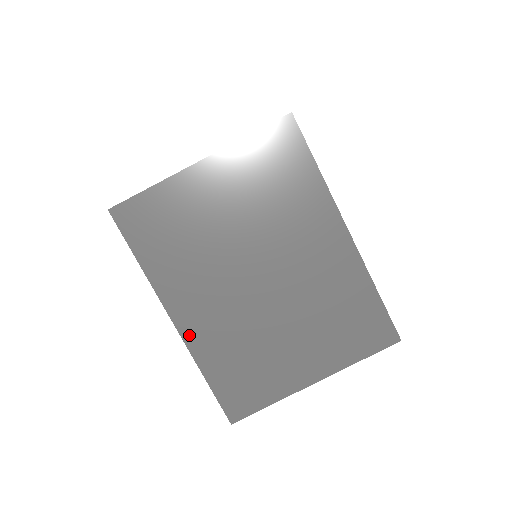
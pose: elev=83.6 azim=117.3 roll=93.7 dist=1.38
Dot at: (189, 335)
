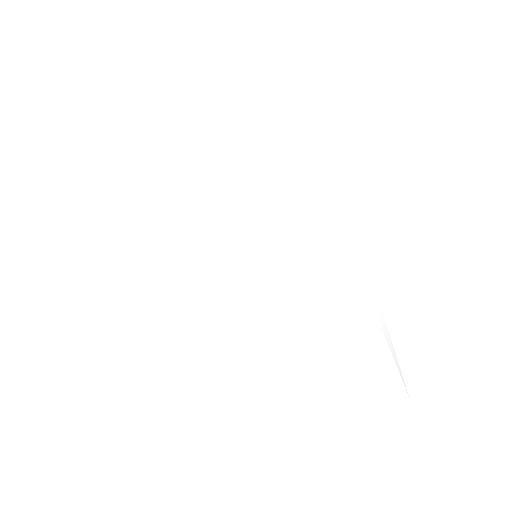
Dot at: occluded
